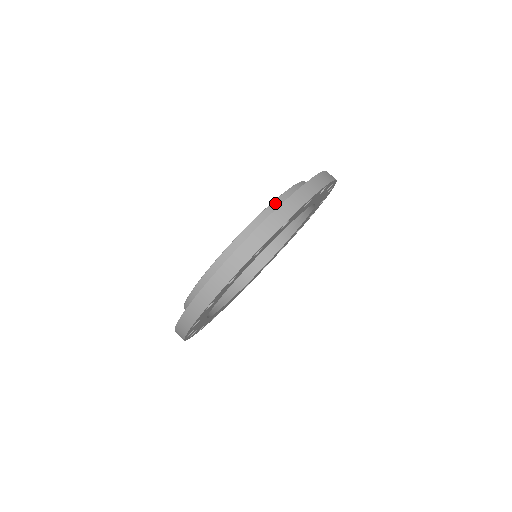
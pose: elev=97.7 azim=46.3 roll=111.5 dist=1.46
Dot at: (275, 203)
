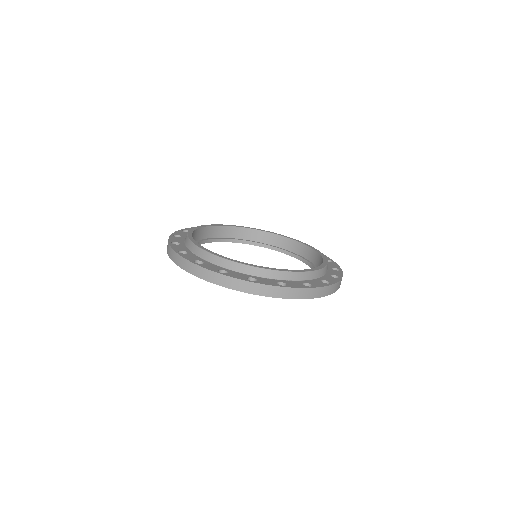
Dot at: (219, 259)
